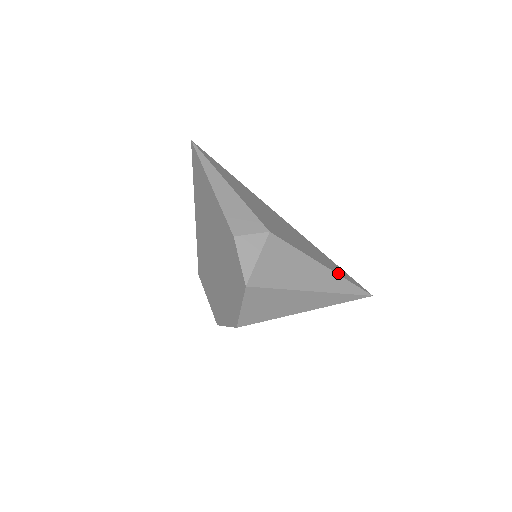
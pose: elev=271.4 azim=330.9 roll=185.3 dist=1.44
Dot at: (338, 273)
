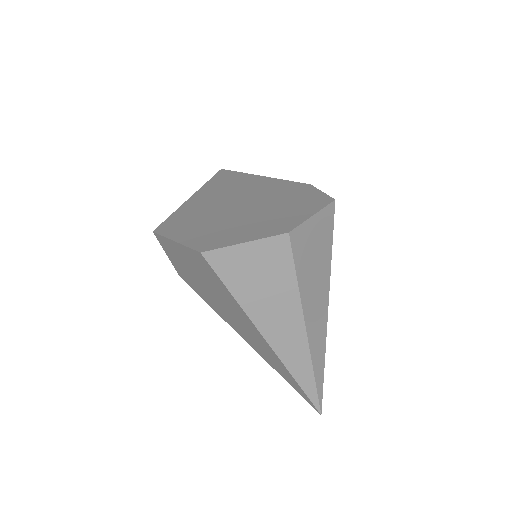
Dot at: occluded
